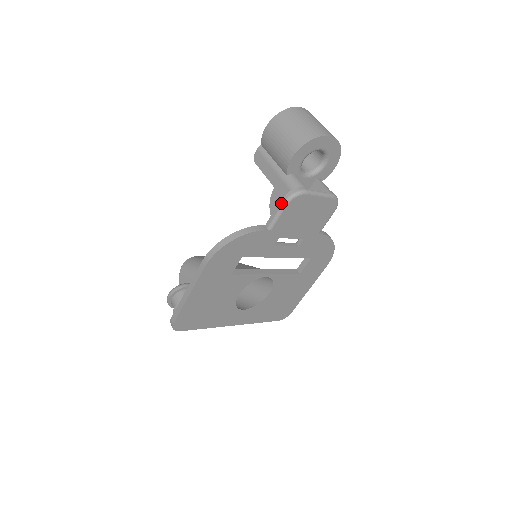
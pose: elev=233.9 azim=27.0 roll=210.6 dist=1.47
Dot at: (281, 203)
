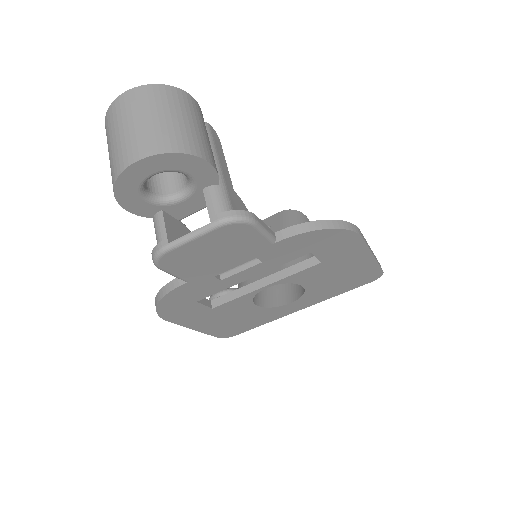
Dot at: occluded
